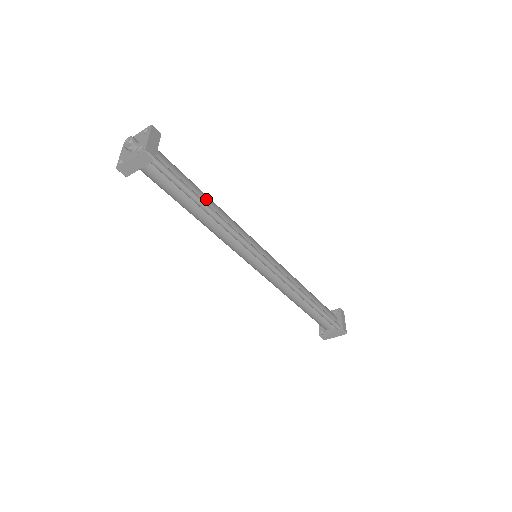
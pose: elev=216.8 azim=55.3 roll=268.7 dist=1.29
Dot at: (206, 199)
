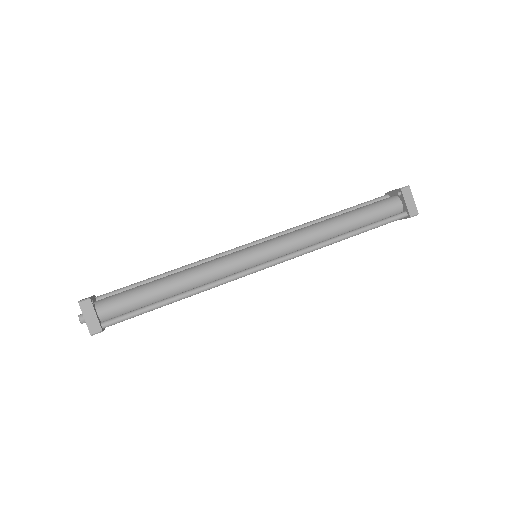
Dot at: (167, 290)
